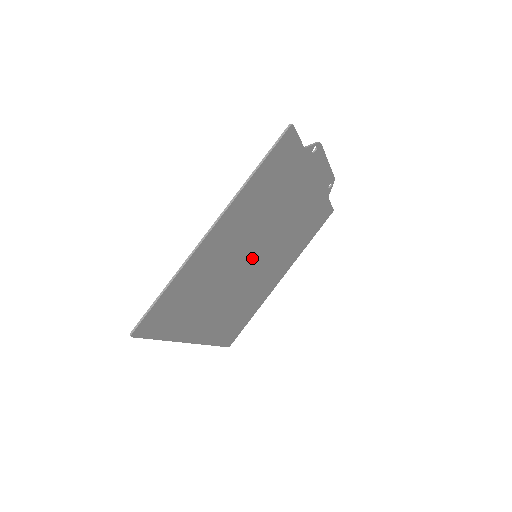
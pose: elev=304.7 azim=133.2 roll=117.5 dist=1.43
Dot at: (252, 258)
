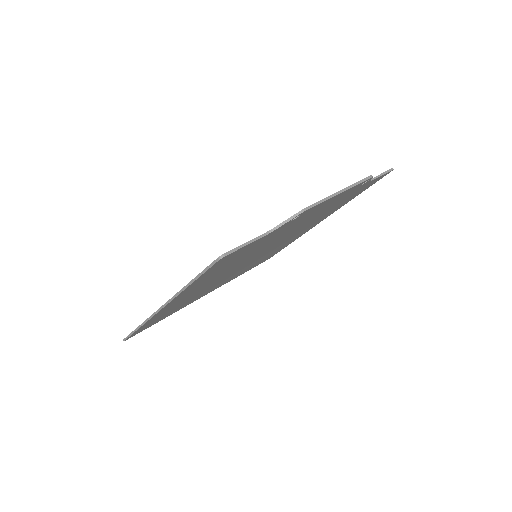
Dot at: (250, 260)
